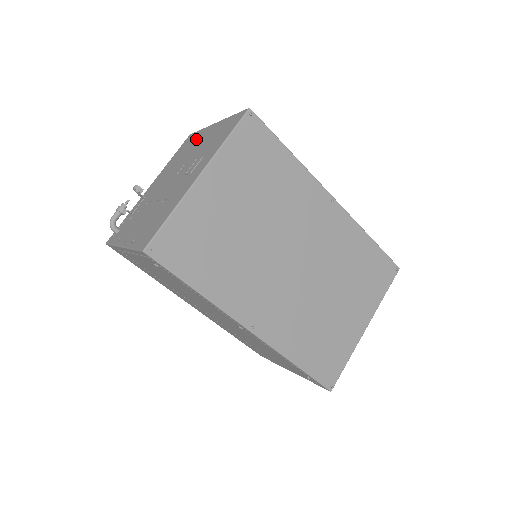
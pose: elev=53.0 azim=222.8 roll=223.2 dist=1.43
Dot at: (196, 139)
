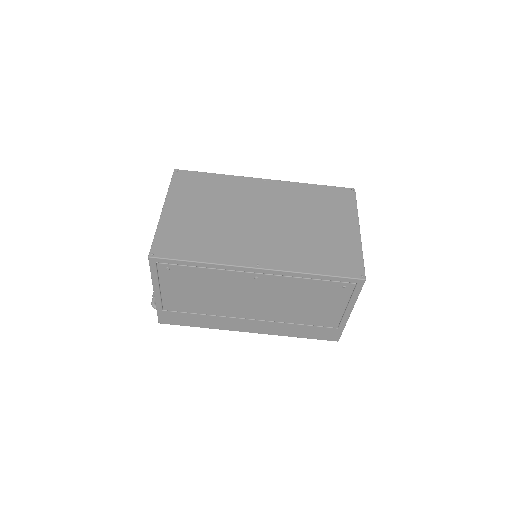
Dot at: occluded
